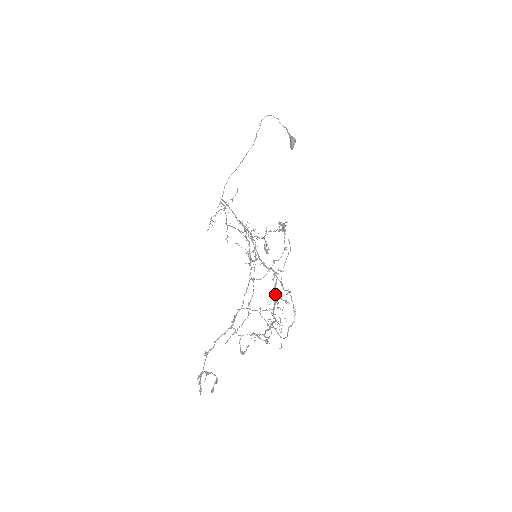
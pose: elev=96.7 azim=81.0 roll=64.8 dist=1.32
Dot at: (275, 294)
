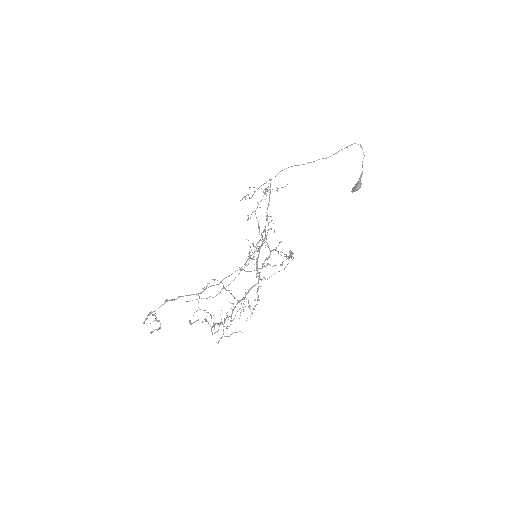
Dot at: occluded
